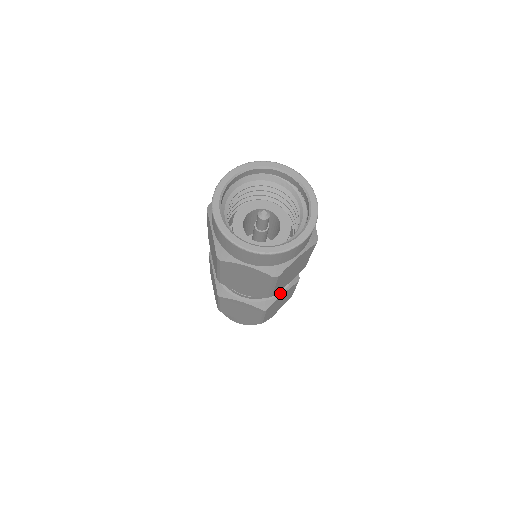
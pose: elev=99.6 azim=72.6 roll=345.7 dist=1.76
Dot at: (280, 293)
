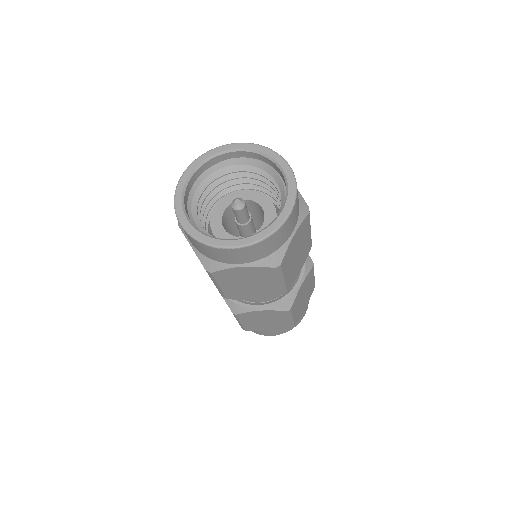
Dot at: (256, 307)
